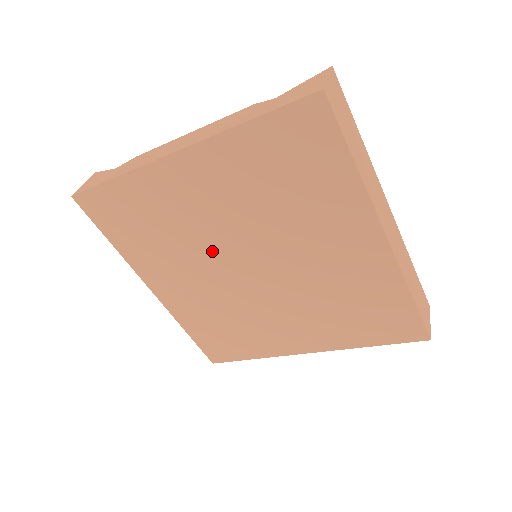
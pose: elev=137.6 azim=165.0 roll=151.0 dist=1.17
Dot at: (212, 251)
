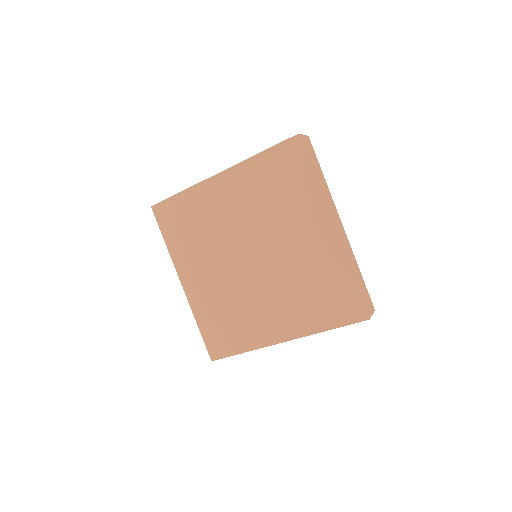
Dot at: (228, 245)
